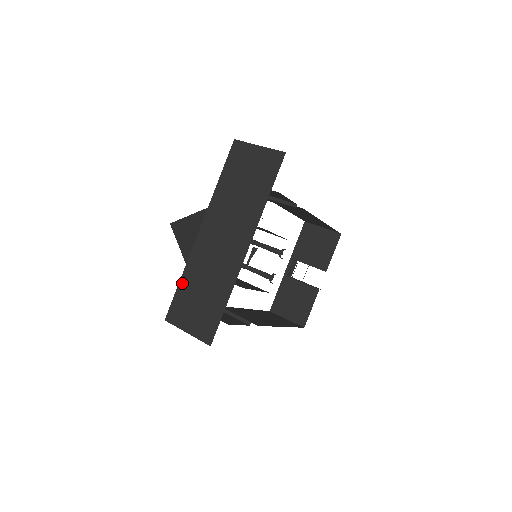
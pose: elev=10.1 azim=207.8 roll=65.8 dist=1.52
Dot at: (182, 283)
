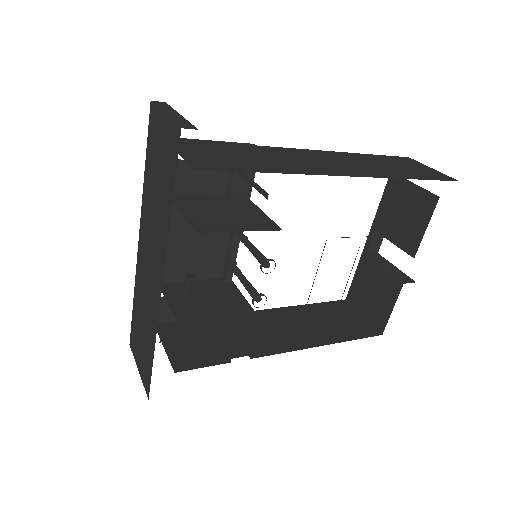
Dot at: (134, 306)
